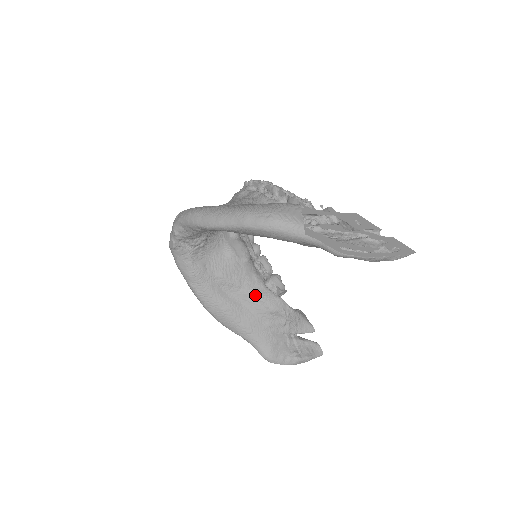
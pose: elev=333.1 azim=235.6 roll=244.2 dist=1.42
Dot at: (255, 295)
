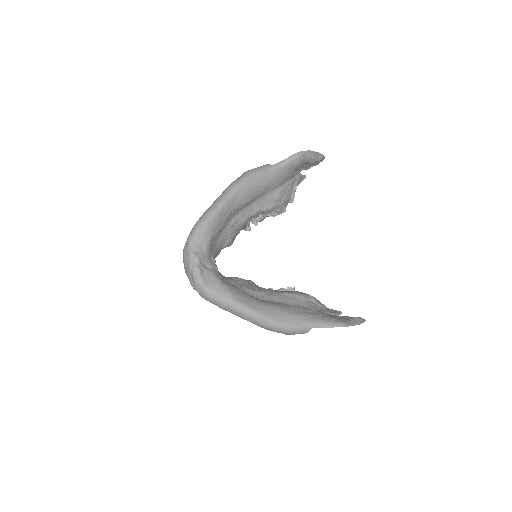
Dot at: (282, 294)
